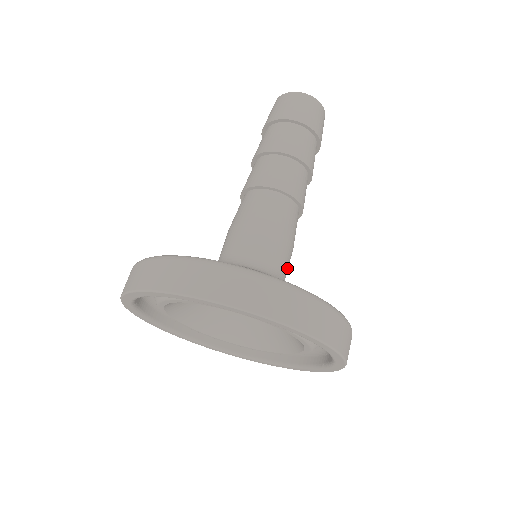
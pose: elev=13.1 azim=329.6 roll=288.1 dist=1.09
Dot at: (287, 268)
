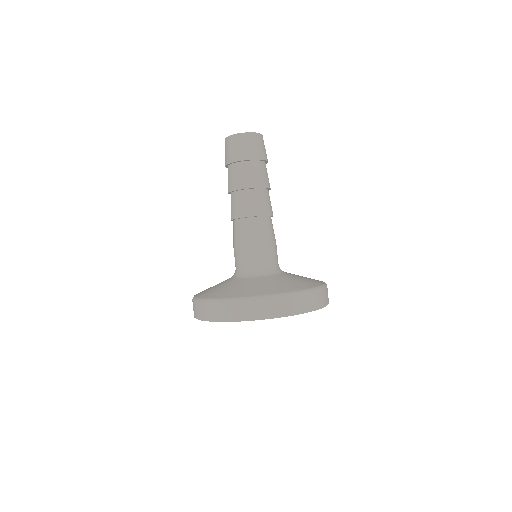
Dot at: occluded
